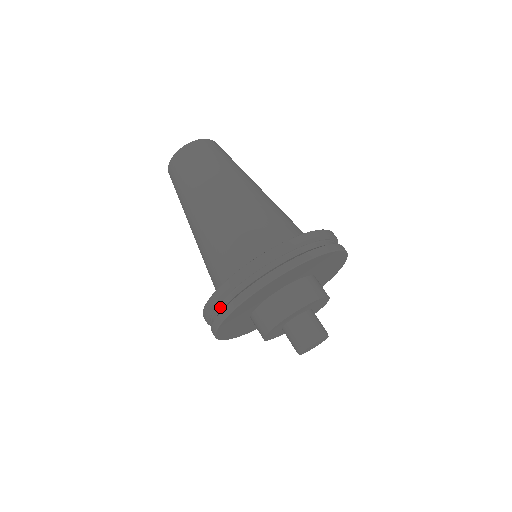
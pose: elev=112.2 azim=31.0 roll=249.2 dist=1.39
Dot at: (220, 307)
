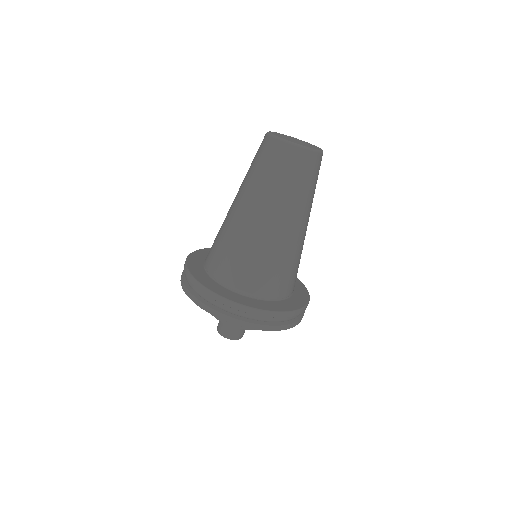
Dot at: occluded
